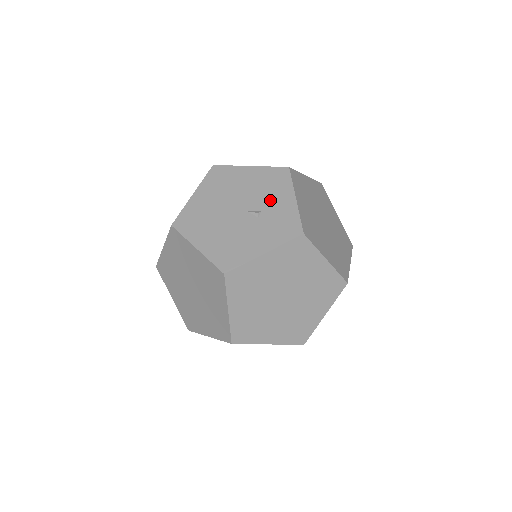
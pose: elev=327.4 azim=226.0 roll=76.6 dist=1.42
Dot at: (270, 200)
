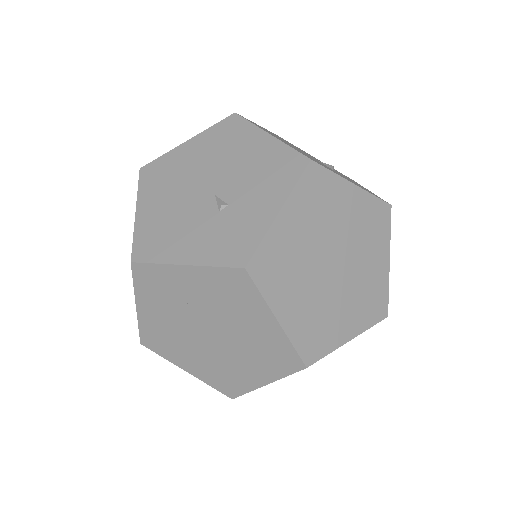
Dot at: (250, 195)
